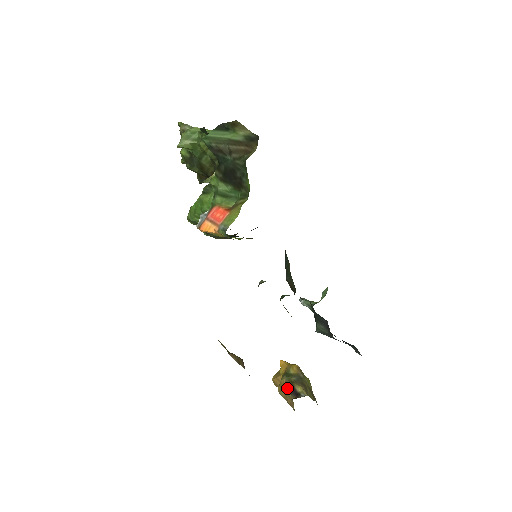
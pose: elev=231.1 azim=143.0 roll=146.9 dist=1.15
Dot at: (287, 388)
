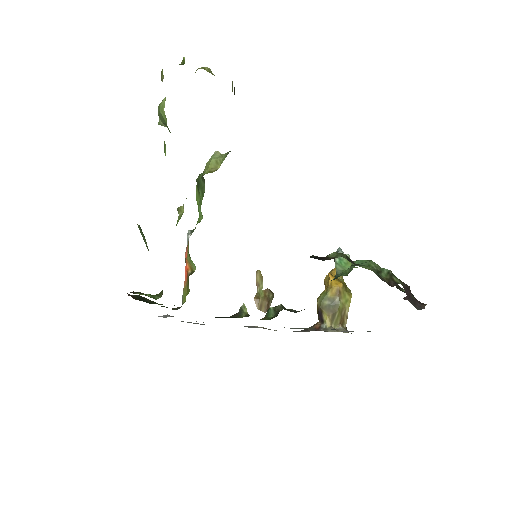
Dot at: (317, 311)
